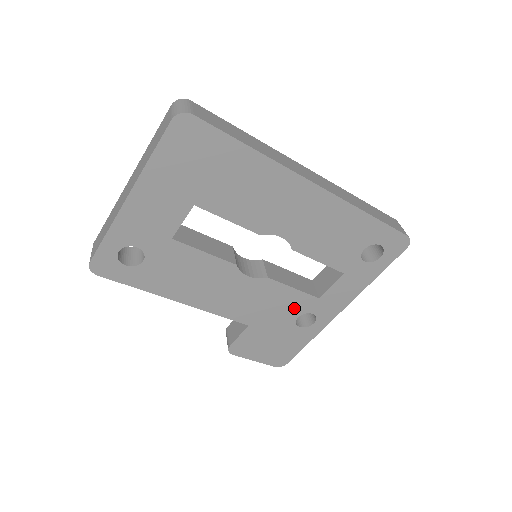
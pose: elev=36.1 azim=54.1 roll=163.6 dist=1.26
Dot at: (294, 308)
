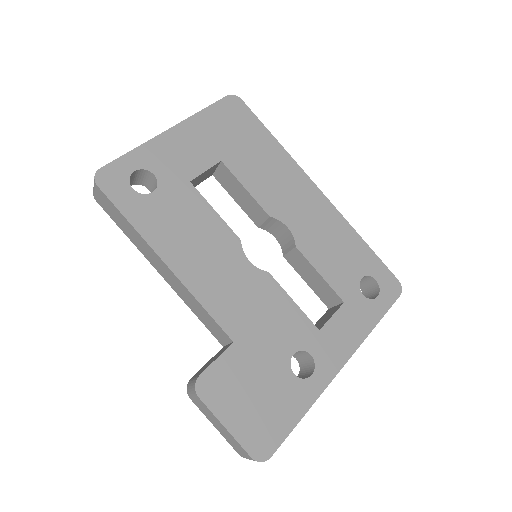
Dot at: (291, 335)
